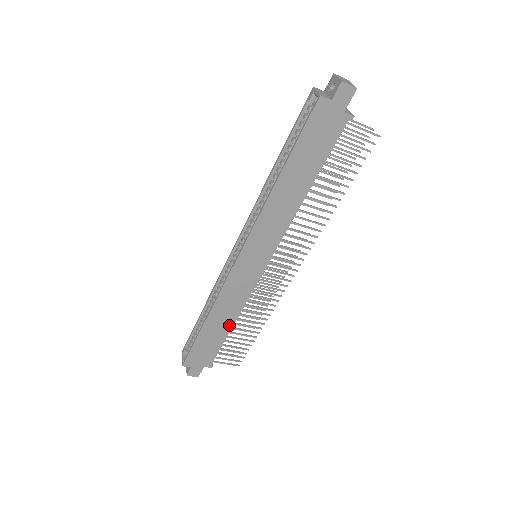
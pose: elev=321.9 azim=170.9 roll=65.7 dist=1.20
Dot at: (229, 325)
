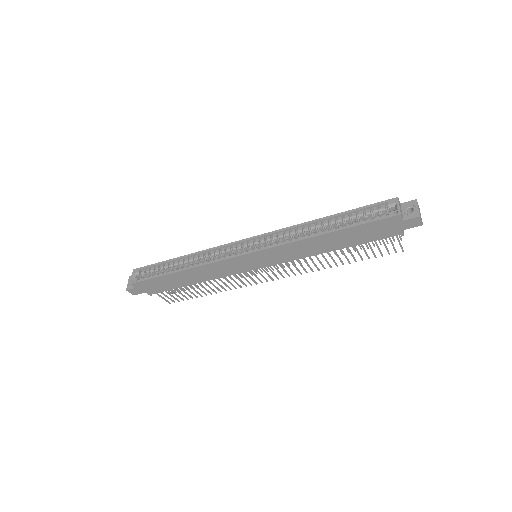
Dot at: (193, 282)
